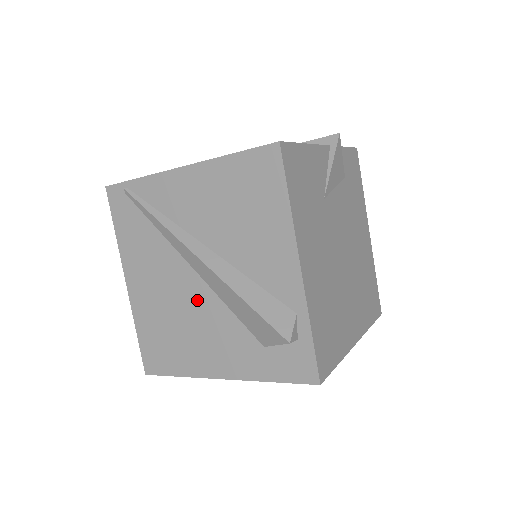
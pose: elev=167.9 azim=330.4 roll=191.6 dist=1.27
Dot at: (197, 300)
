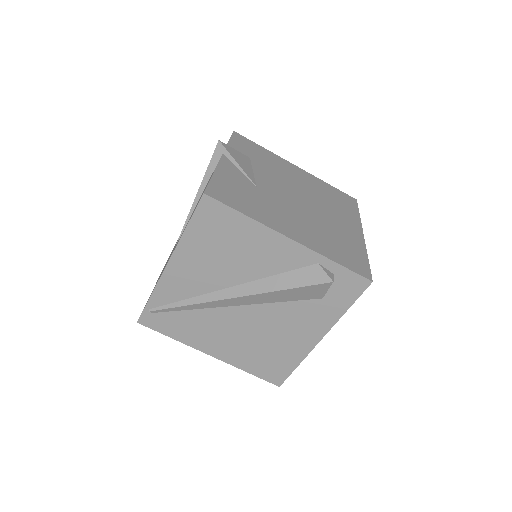
Dot at: (259, 318)
